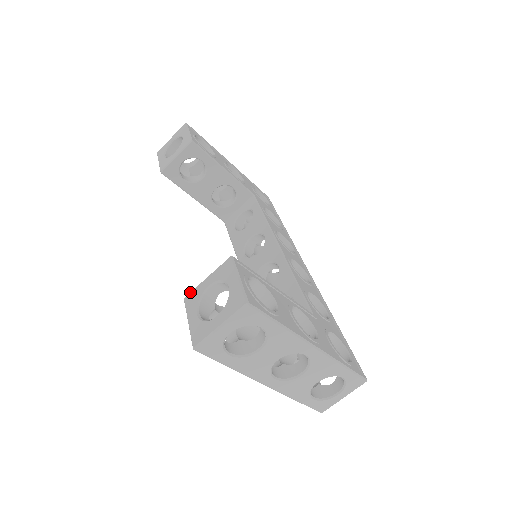
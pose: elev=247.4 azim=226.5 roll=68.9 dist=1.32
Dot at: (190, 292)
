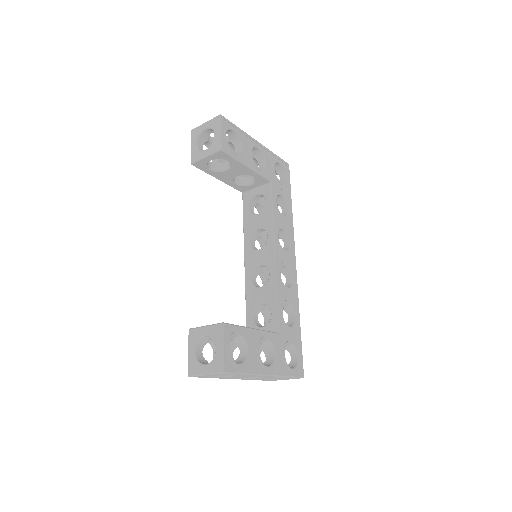
Dot at: (193, 329)
